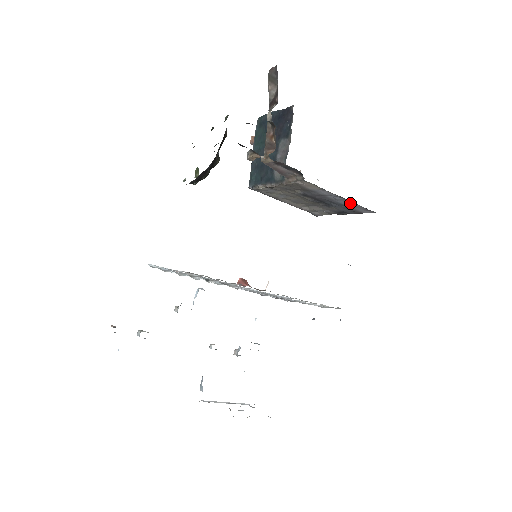
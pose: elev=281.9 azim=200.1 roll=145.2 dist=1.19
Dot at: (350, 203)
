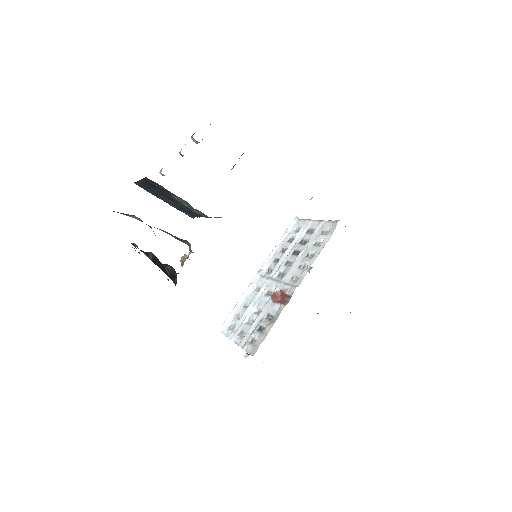
Dot at: occluded
